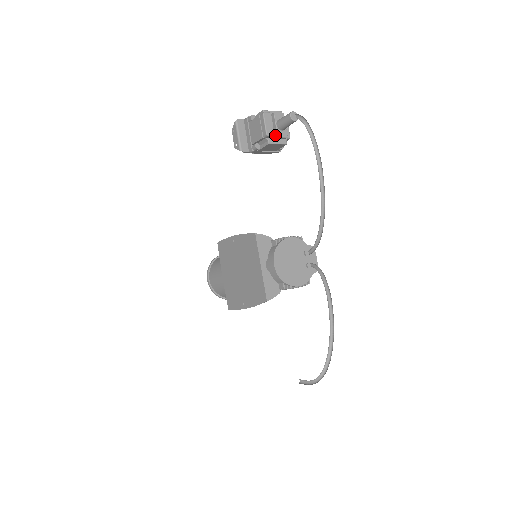
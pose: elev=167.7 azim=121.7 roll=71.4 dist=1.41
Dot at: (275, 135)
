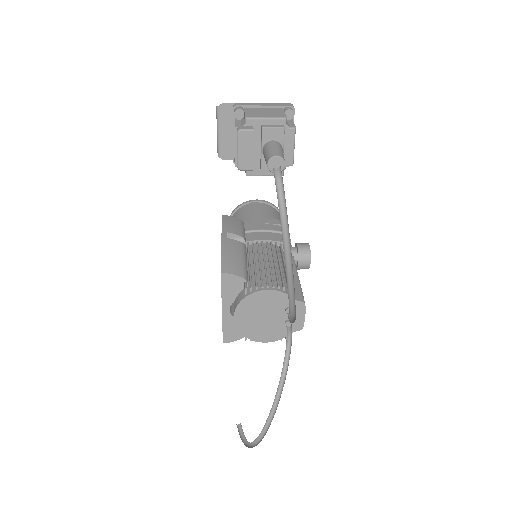
Dot at: (260, 163)
